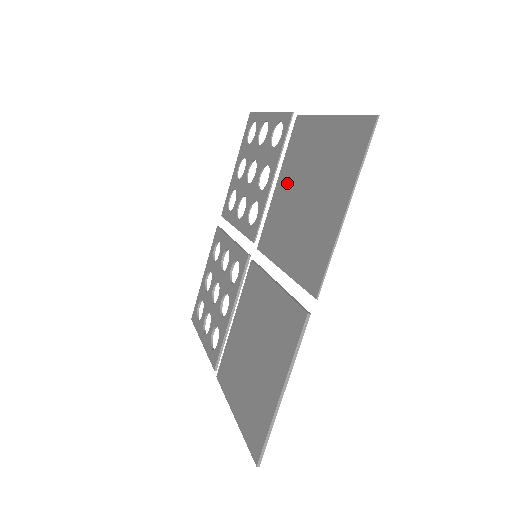
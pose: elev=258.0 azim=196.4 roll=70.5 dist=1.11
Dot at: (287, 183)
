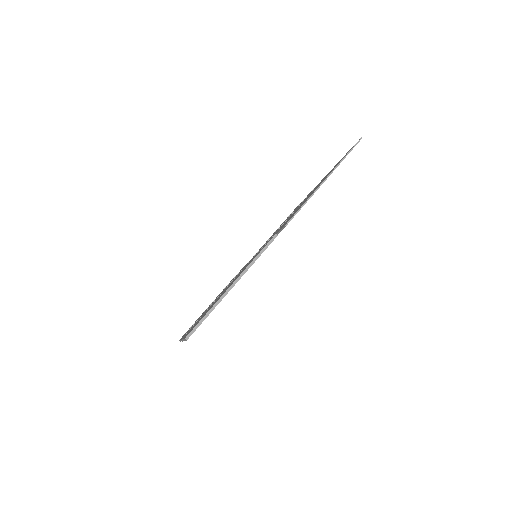
Dot at: (297, 208)
